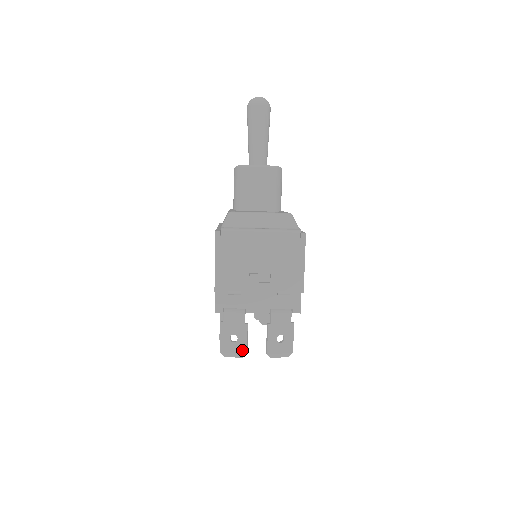
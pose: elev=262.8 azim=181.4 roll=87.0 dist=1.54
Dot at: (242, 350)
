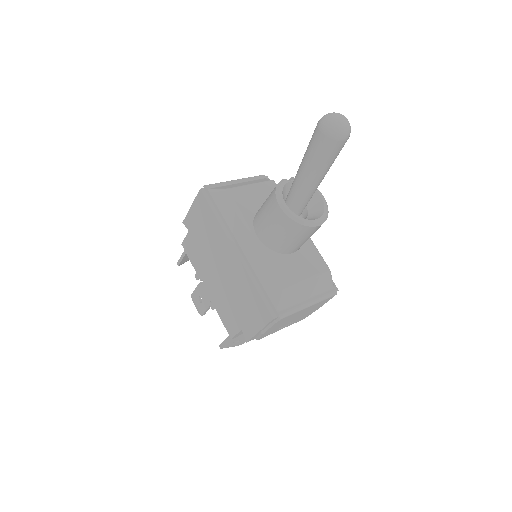
Dot at: (240, 344)
